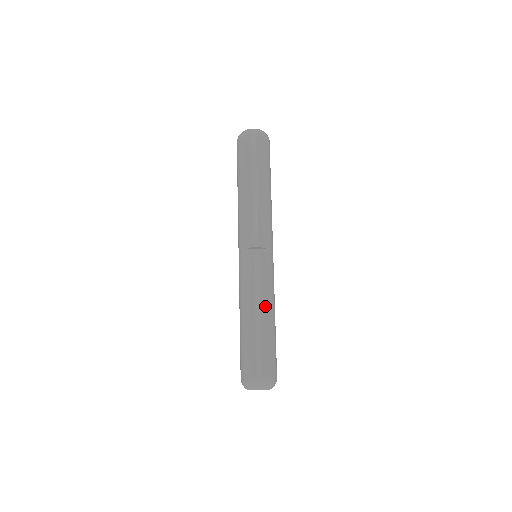
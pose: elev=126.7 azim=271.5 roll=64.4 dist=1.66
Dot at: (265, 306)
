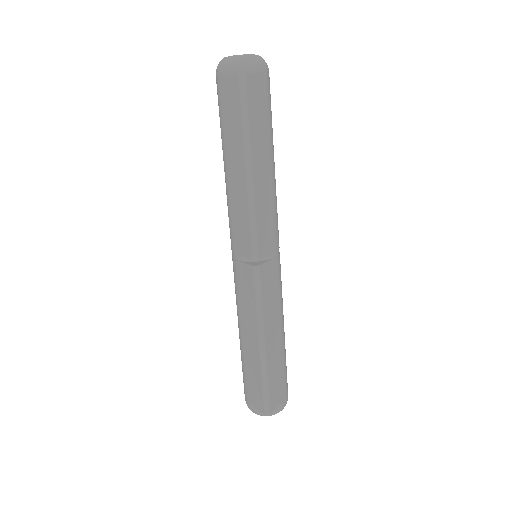
Dot at: (271, 330)
